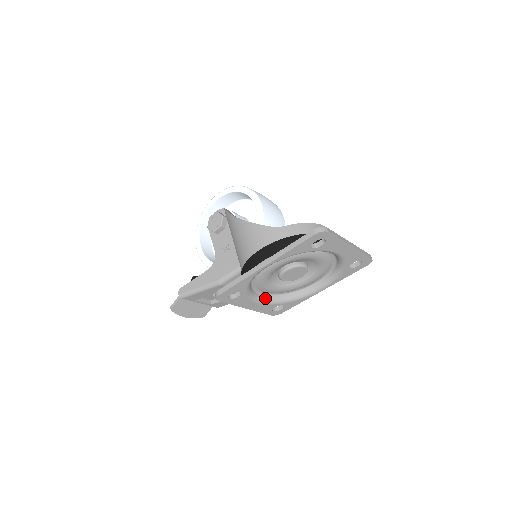
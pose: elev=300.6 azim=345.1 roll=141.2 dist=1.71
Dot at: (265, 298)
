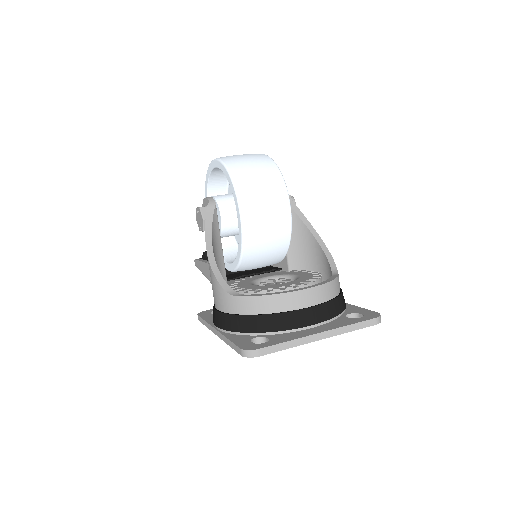
Dot at: occluded
